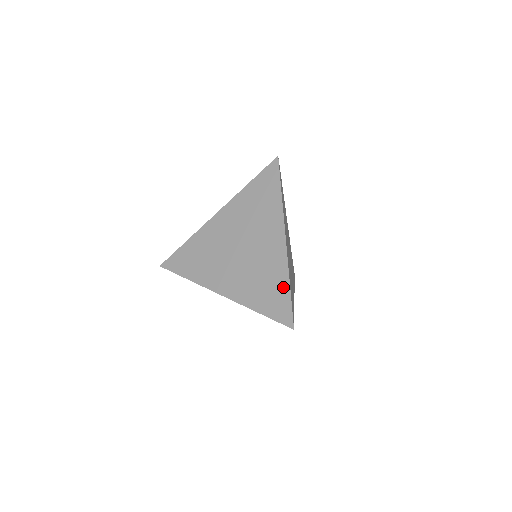
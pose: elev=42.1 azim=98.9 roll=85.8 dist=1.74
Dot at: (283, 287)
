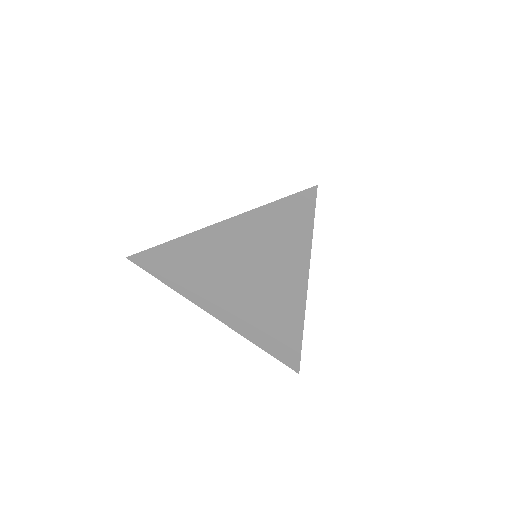
Dot at: (294, 338)
